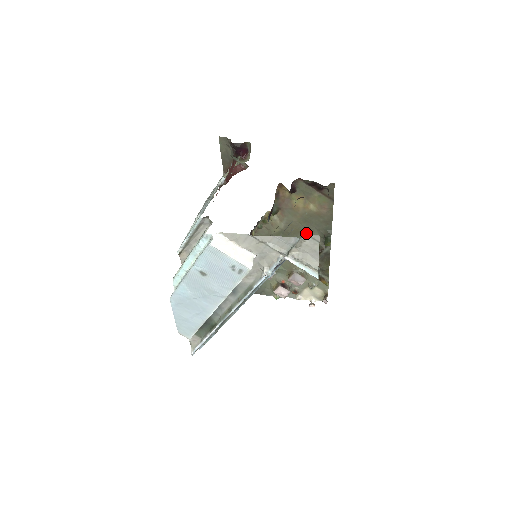
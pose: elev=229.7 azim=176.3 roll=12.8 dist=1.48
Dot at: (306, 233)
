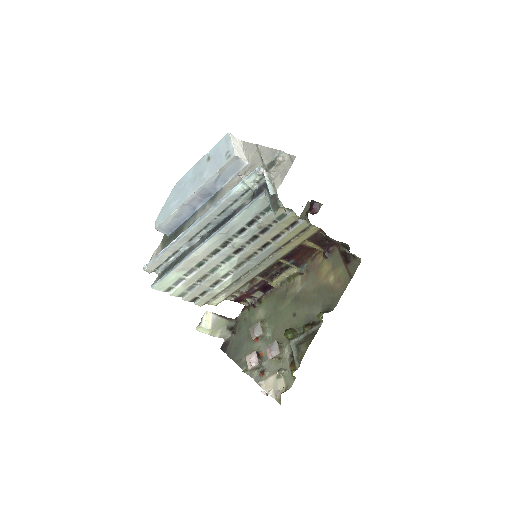
Dot at: (312, 306)
